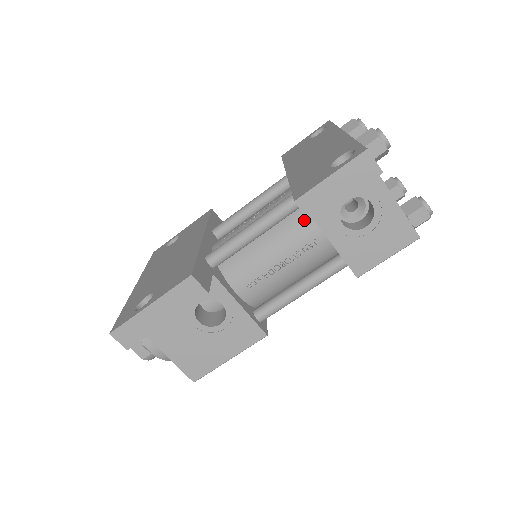
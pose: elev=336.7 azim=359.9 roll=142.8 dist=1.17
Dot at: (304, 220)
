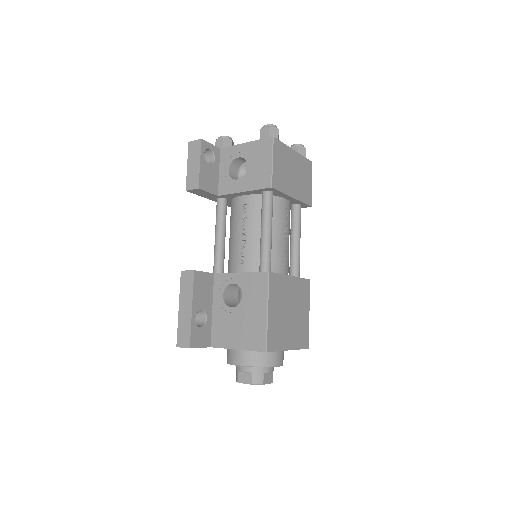
Dot at: (234, 204)
